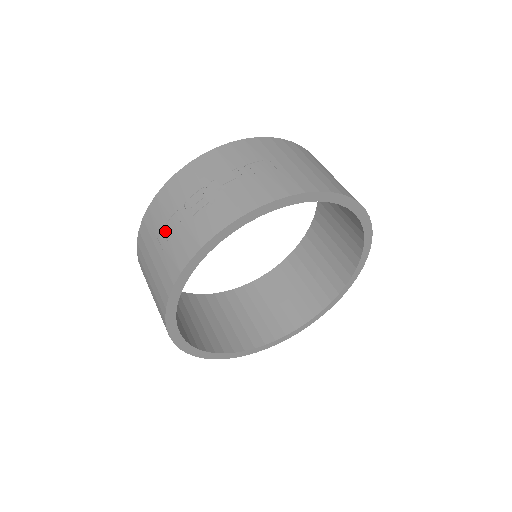
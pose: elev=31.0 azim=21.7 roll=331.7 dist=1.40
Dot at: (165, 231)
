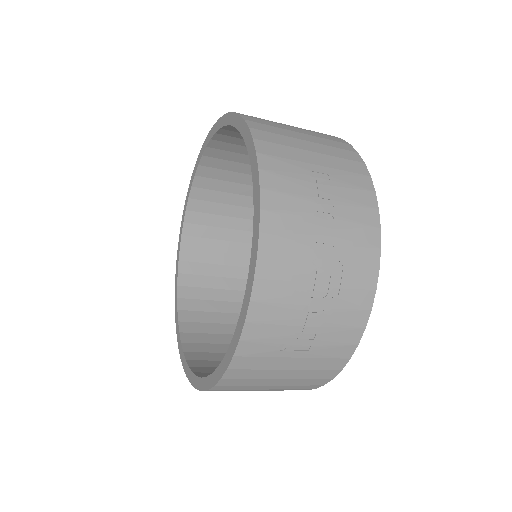
Dot at: (300, 336)
